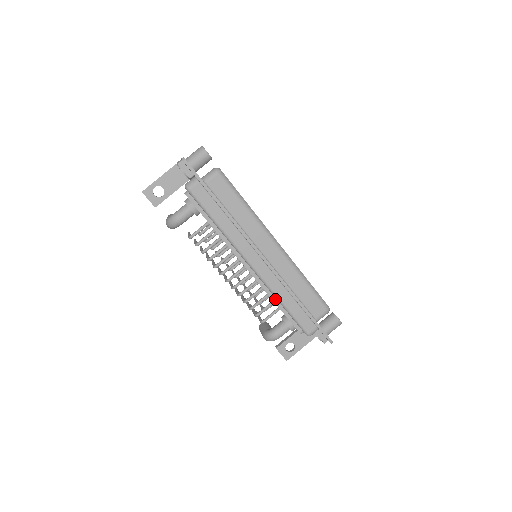
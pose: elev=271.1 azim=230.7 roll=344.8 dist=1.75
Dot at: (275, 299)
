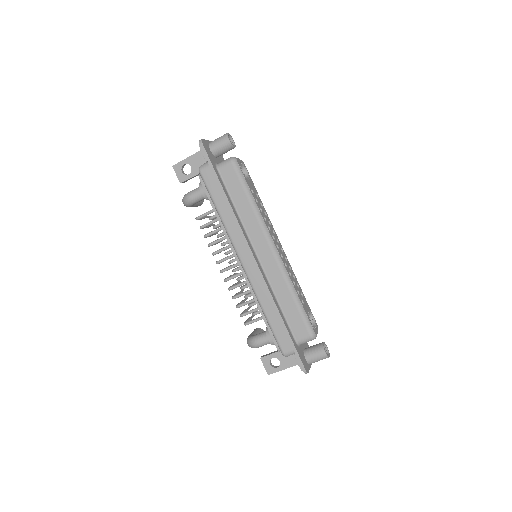
Dot at: occluded
